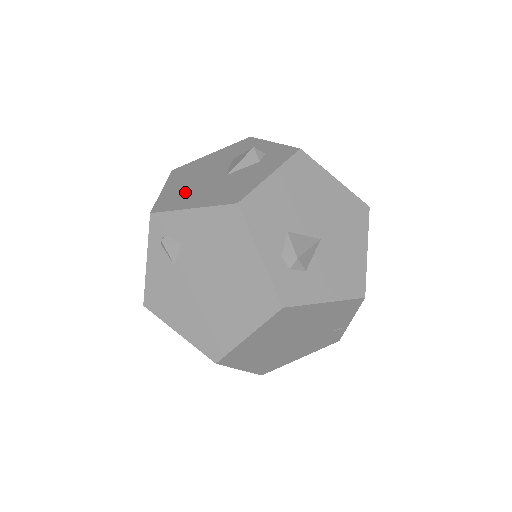
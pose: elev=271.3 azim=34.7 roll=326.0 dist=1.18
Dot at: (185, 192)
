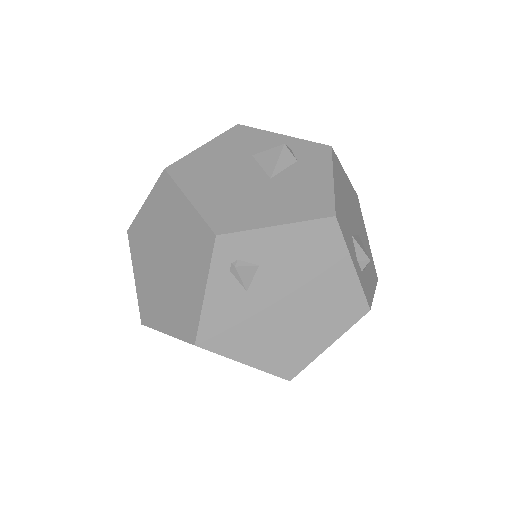
Dot at: (236, 202)
